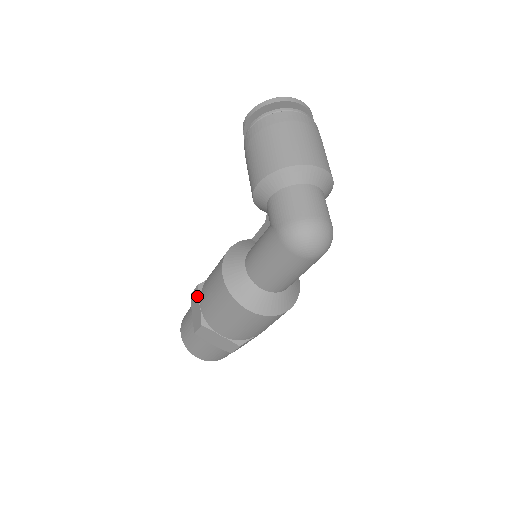
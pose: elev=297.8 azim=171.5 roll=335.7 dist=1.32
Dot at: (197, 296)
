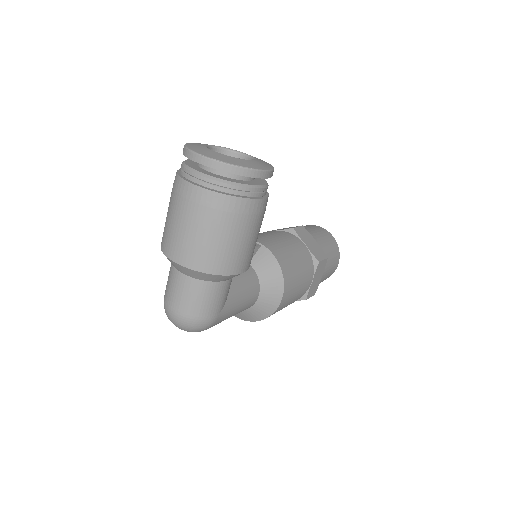
Dot at: occluded
